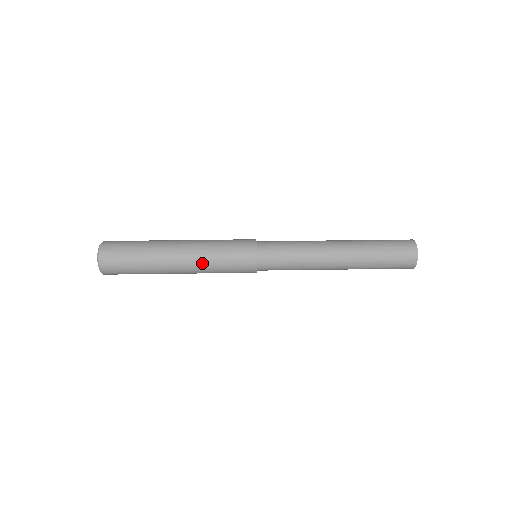
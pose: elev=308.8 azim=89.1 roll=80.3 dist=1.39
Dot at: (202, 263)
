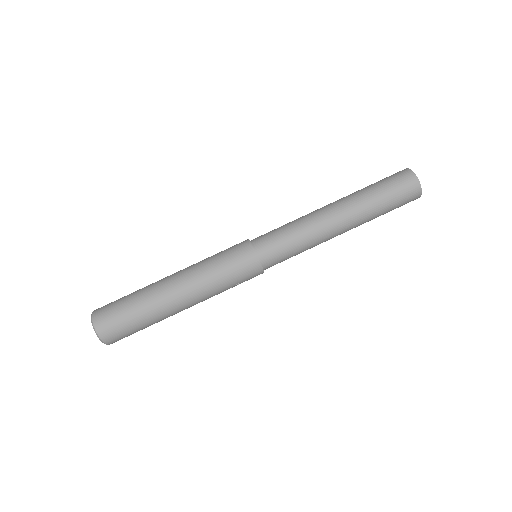
Dot at: (207, 293)
